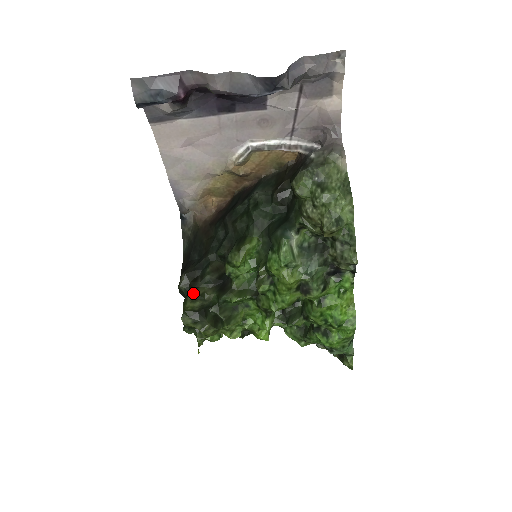
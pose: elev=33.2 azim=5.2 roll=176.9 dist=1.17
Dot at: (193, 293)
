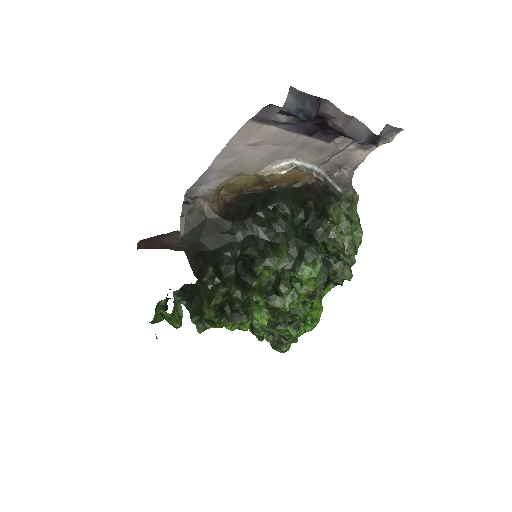
Dot at: (225, 289)
